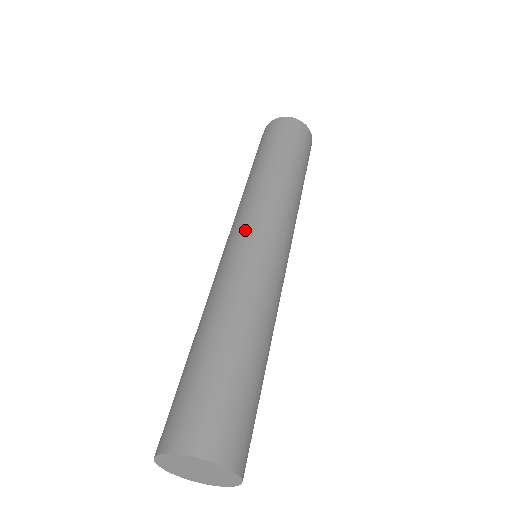
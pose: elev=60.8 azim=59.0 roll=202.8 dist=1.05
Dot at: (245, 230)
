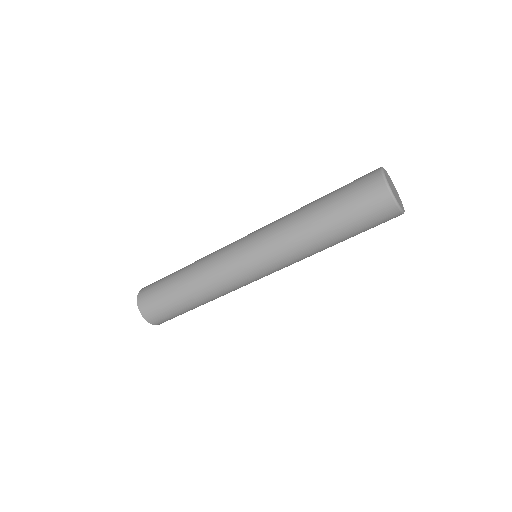
Dot at: (255, 267)
